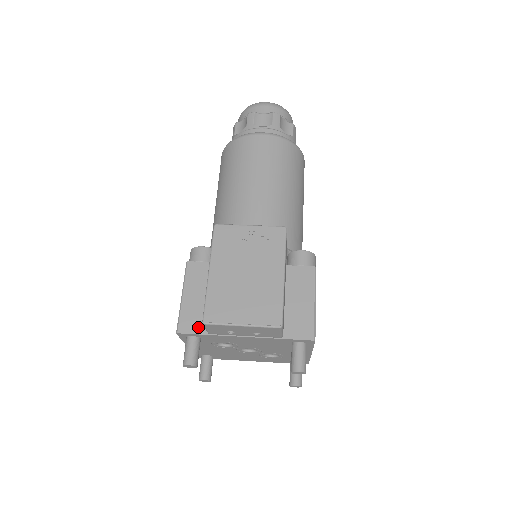
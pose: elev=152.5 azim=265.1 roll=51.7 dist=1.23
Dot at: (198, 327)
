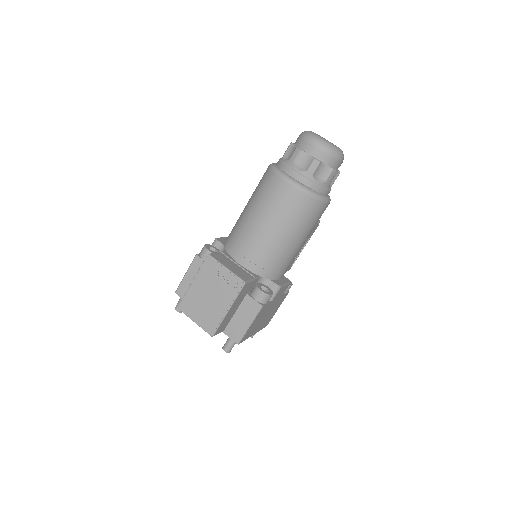
Dot at: occluded
